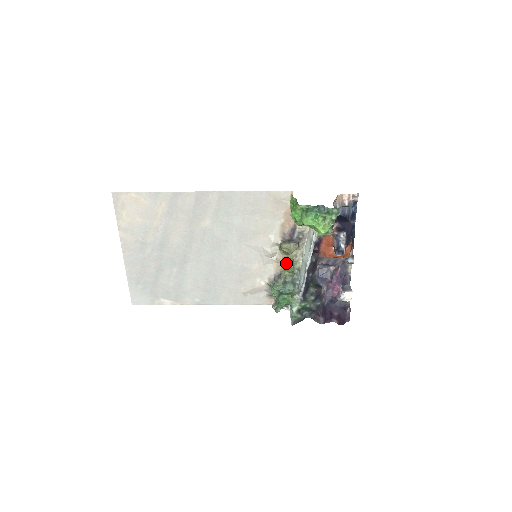
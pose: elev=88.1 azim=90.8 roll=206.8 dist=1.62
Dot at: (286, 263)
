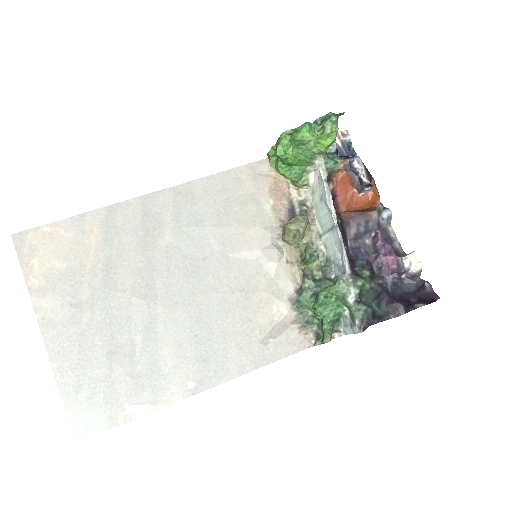
Dot at: (303, 258)
